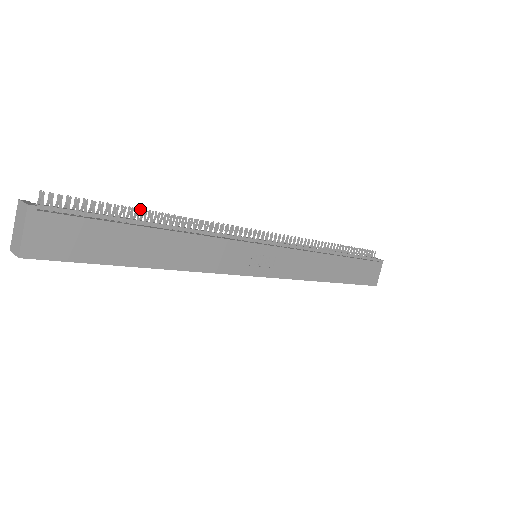
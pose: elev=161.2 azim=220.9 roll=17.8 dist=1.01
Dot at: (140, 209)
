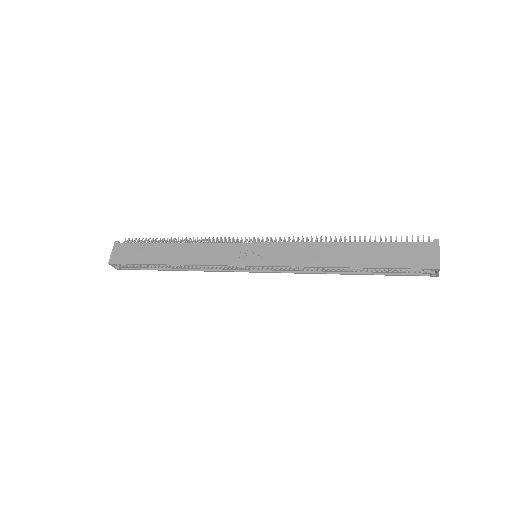
Dot at: occluded
